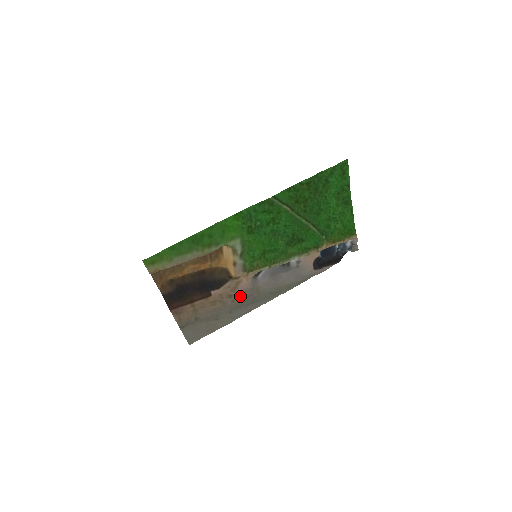
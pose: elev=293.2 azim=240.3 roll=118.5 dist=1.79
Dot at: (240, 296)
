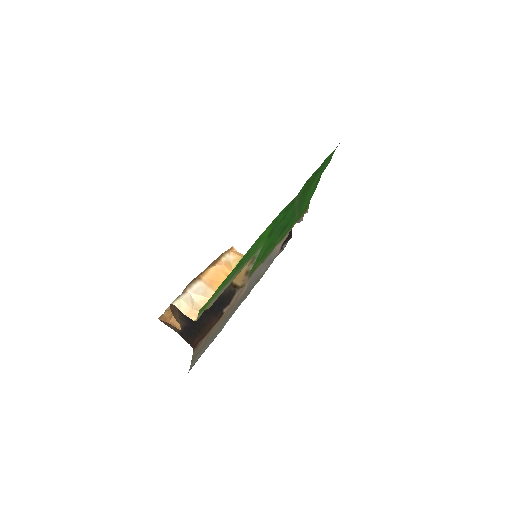
Dot at: (237, 302)
